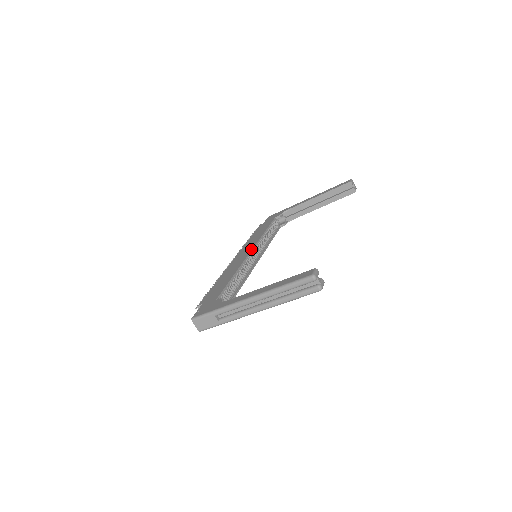
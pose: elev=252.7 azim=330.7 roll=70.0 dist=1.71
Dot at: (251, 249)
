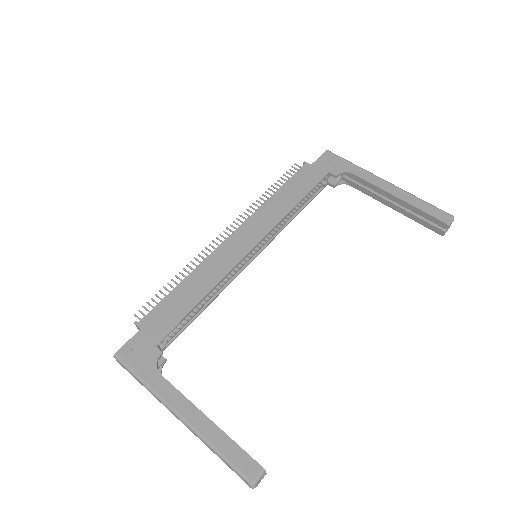
Dot at: (256, 243)
